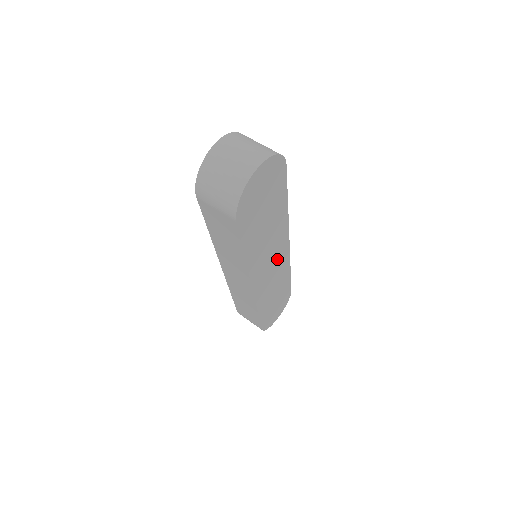
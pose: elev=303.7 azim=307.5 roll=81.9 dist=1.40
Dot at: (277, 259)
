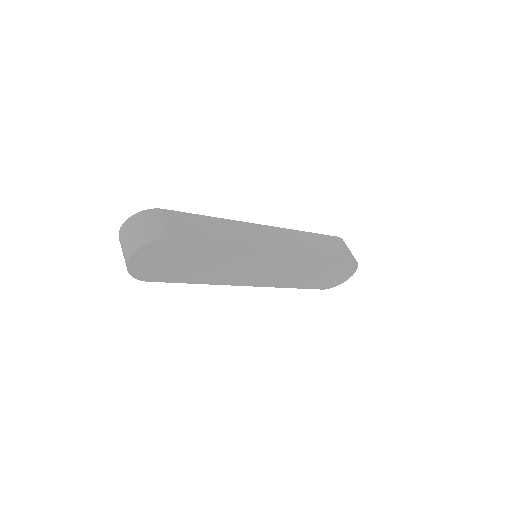
Dot at: (268, 263)
